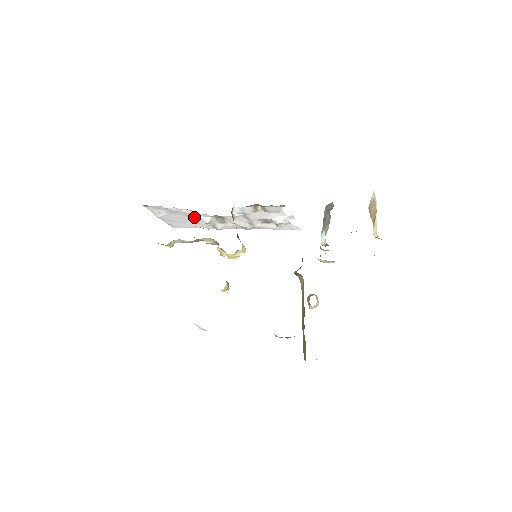
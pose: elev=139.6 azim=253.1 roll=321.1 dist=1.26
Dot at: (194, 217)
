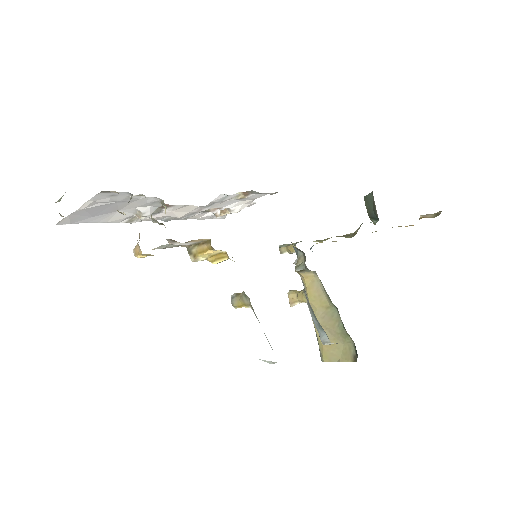
Dot at: (132, 207)
